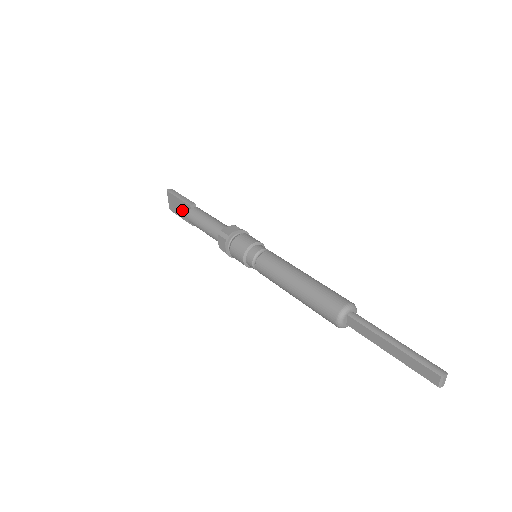
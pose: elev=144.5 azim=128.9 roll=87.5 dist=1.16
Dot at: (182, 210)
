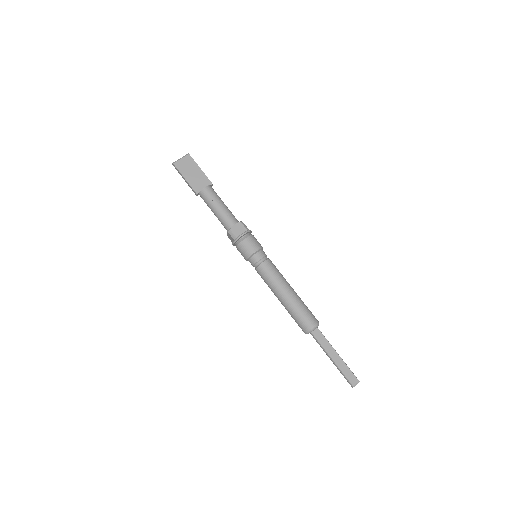
Dot at: (196, 177)
